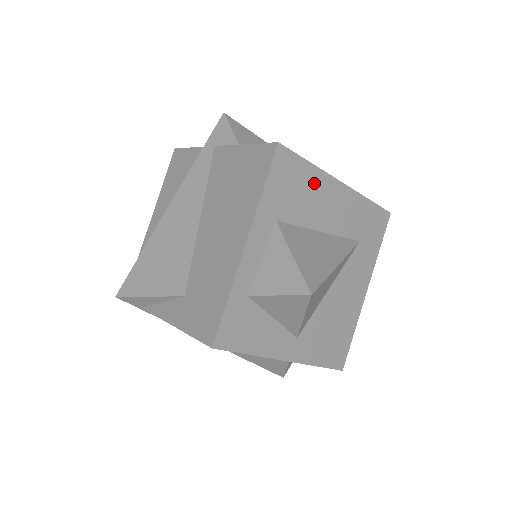
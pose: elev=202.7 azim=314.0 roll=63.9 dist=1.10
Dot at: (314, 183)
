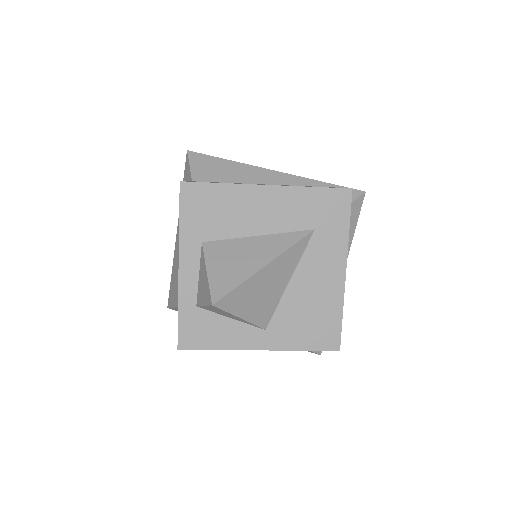
Dot at: (233, 198)
